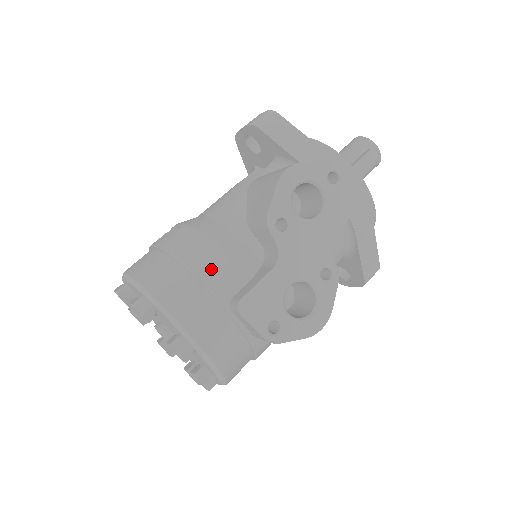
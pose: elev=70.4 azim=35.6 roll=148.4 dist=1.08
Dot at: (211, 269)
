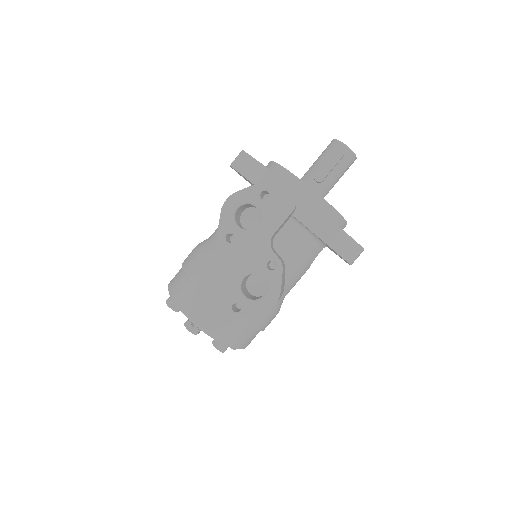
Dot at: (199, 274)
